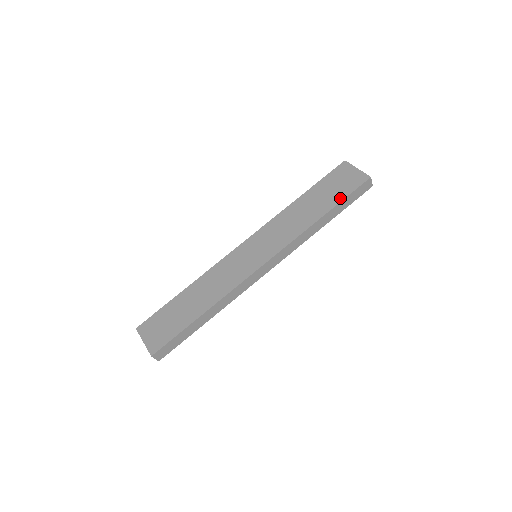
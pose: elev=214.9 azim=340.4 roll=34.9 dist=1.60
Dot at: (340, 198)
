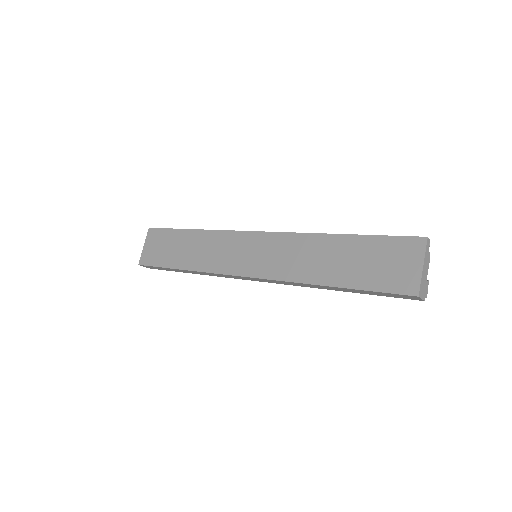
Dot at: (363, 284)
